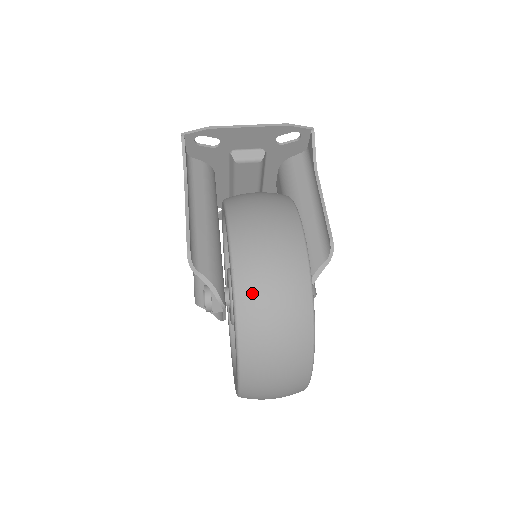
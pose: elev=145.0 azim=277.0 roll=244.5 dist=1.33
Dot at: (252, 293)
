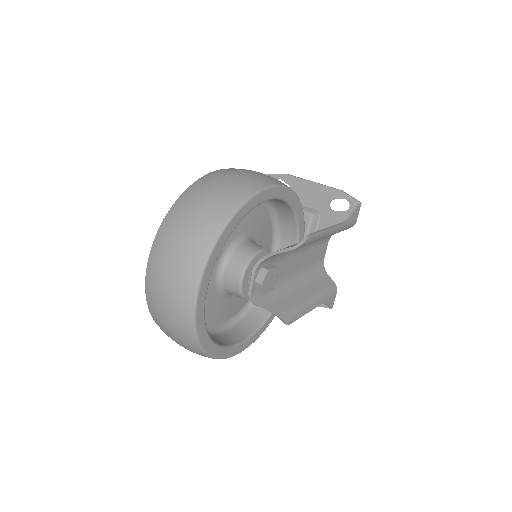
Dot at: (209, 179)
